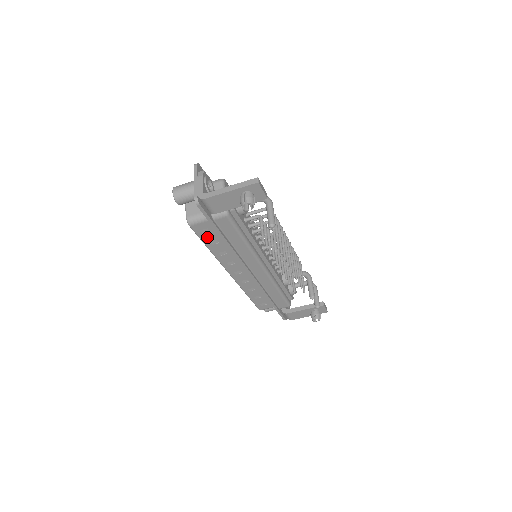
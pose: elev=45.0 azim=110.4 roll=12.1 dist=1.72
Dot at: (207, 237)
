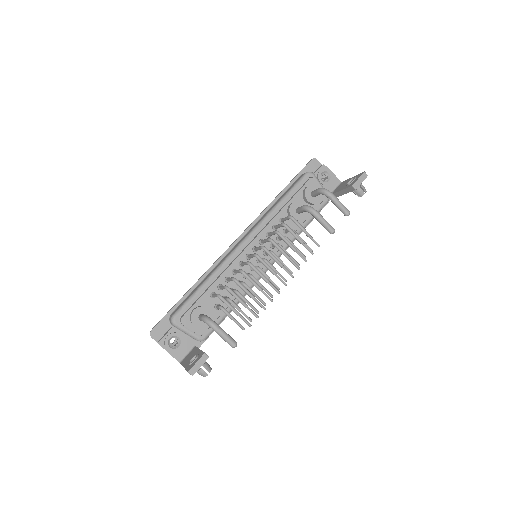
Dot at: occluded
